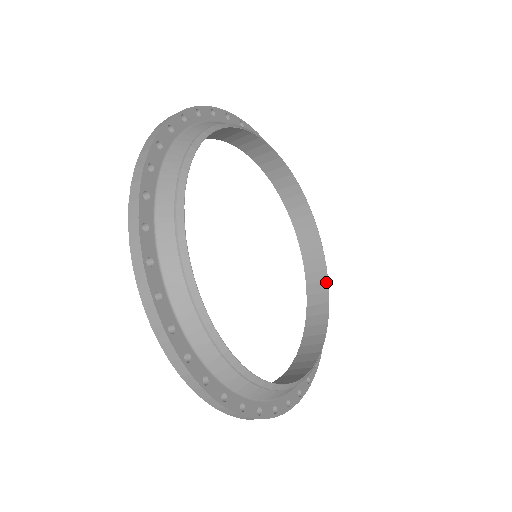
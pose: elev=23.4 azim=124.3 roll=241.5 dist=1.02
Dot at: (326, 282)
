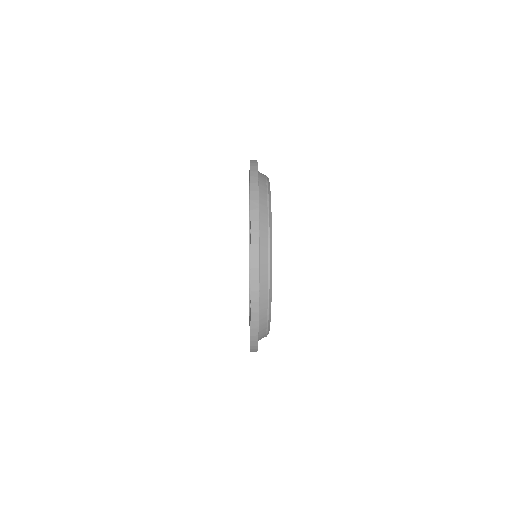
Dot at: occluded
